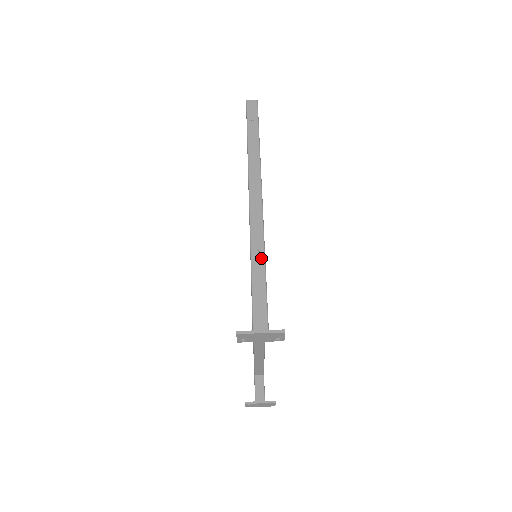
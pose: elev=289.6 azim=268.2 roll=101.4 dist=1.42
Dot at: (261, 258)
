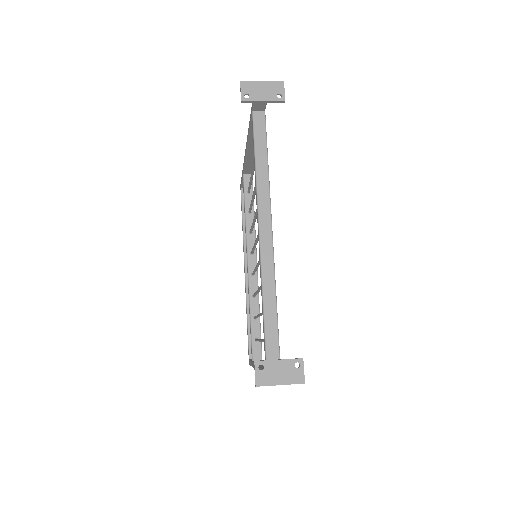
Dot at: occluded
